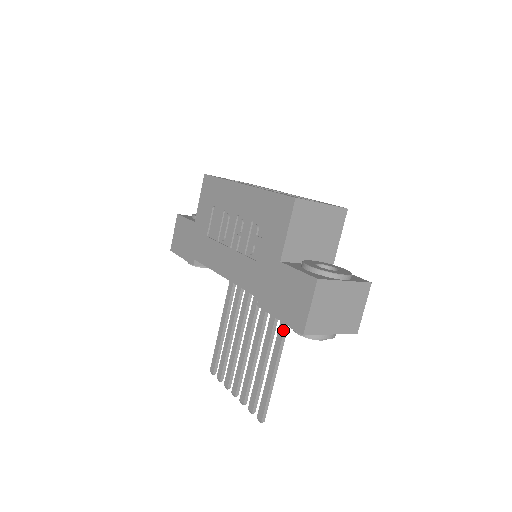
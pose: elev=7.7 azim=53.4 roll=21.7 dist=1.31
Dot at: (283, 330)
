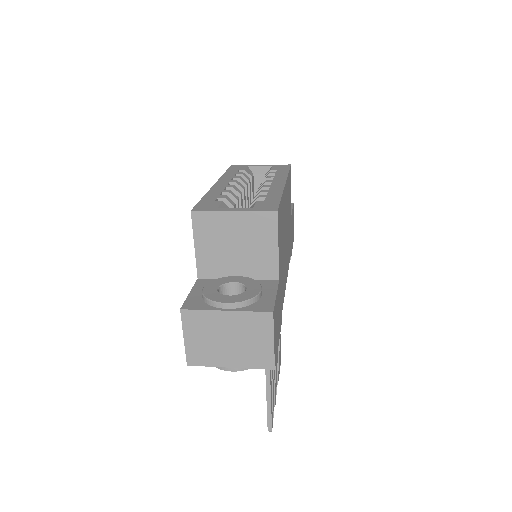
Dot at: occluded
